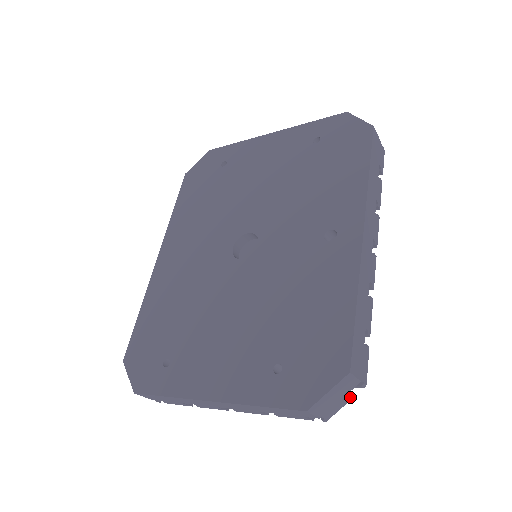
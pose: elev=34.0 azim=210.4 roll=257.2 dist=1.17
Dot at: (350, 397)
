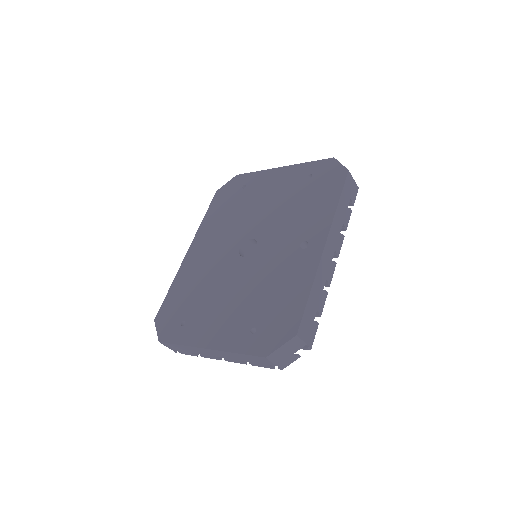
Dot at: (299, 355)
